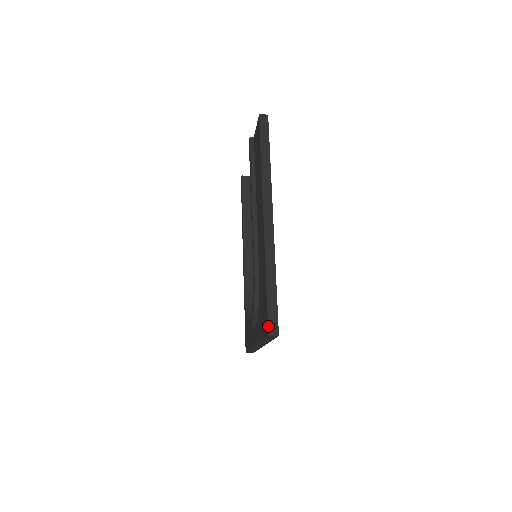
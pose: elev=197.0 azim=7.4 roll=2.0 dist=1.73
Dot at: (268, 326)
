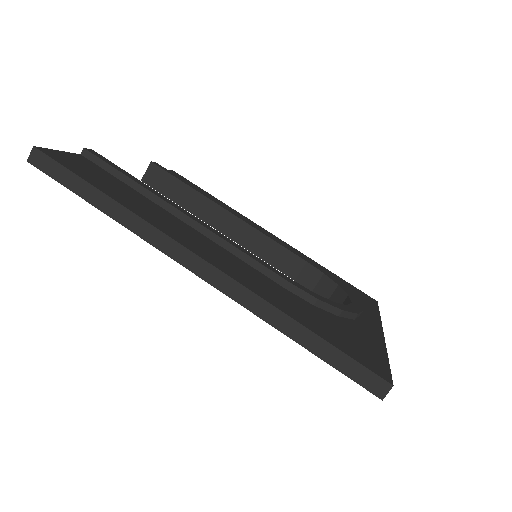
Dot at: (367, 390)
